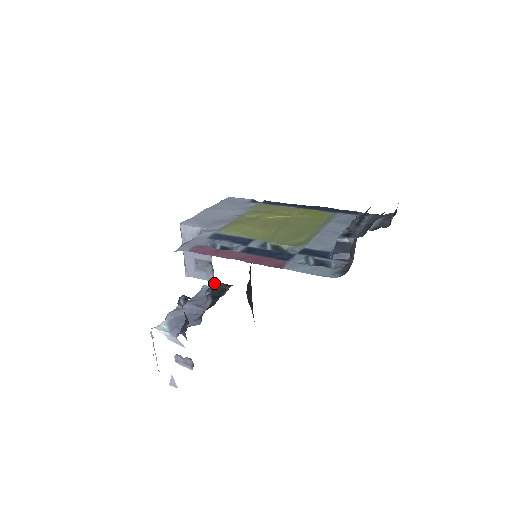
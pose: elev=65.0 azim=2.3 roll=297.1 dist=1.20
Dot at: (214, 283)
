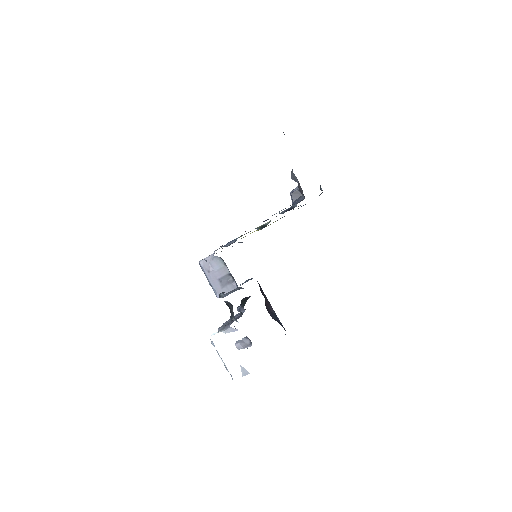
Dot at: occluded
